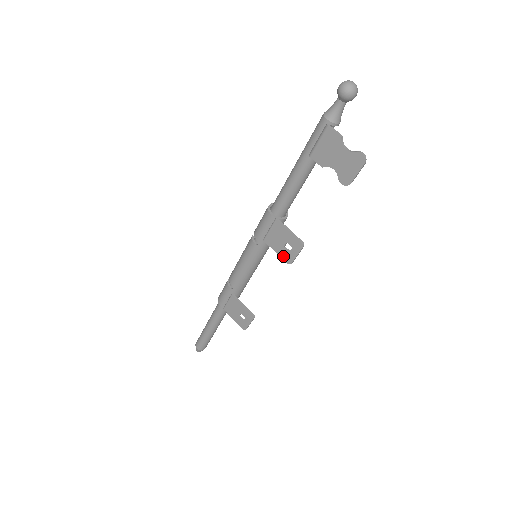
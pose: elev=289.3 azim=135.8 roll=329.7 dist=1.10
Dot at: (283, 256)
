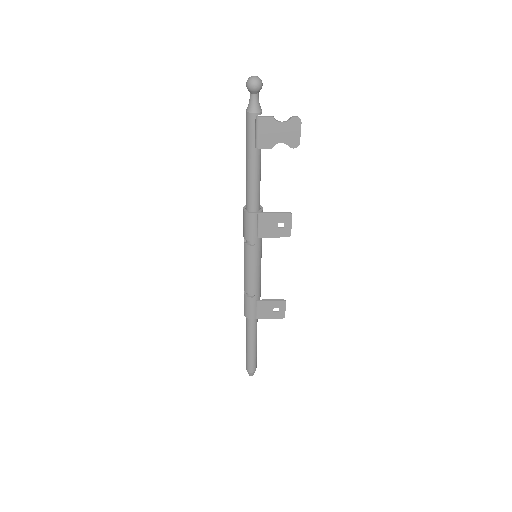
Dot at: (281, 235)
